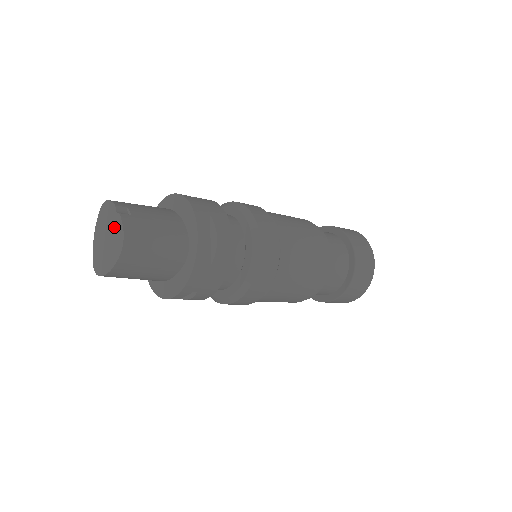
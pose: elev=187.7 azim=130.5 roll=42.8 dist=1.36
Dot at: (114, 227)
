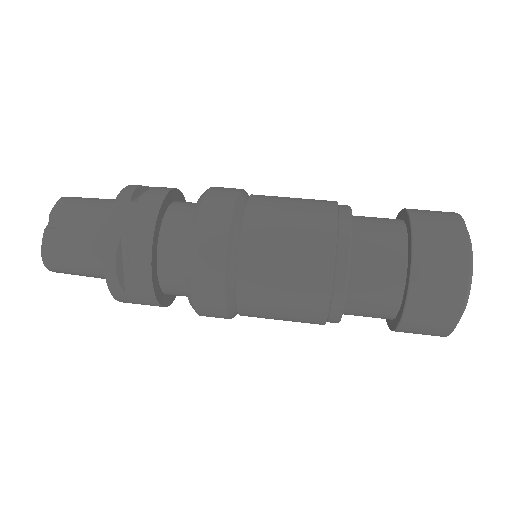
Dot at: occluded
